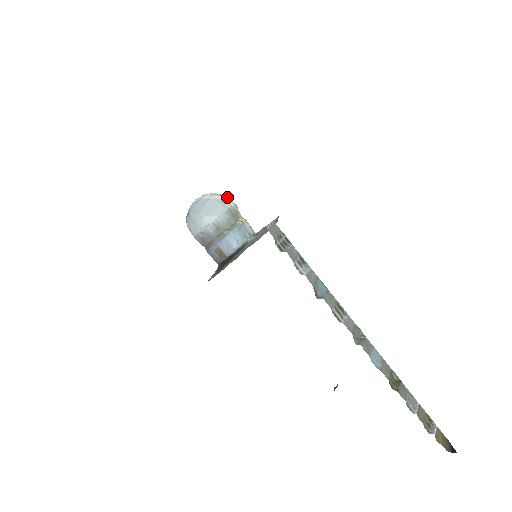
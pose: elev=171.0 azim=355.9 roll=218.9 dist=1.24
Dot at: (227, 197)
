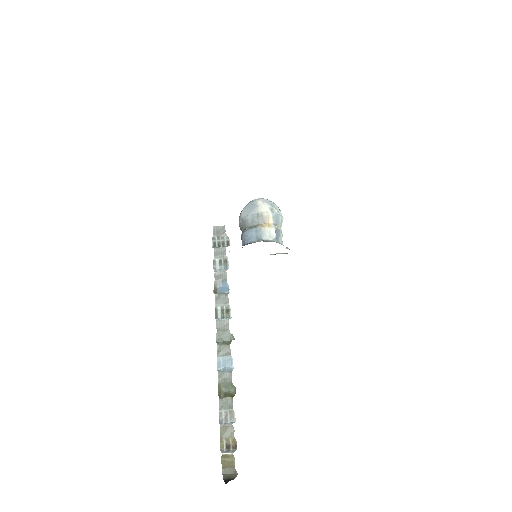
Dot at: (269, 205)
